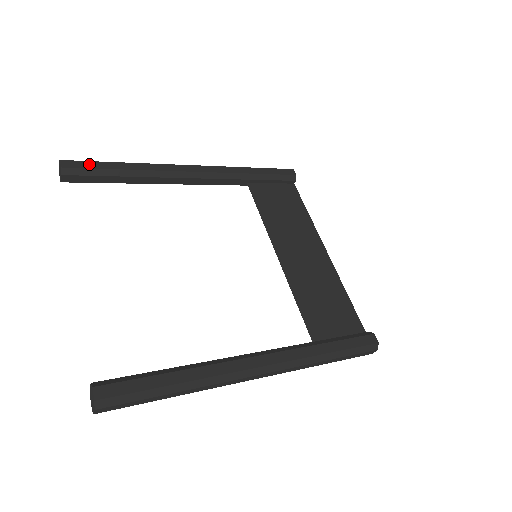
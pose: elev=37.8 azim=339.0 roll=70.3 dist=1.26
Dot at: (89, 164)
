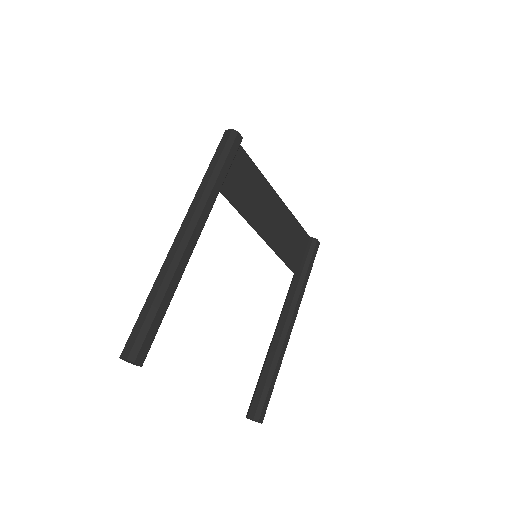
Dot at: (150, 337)
